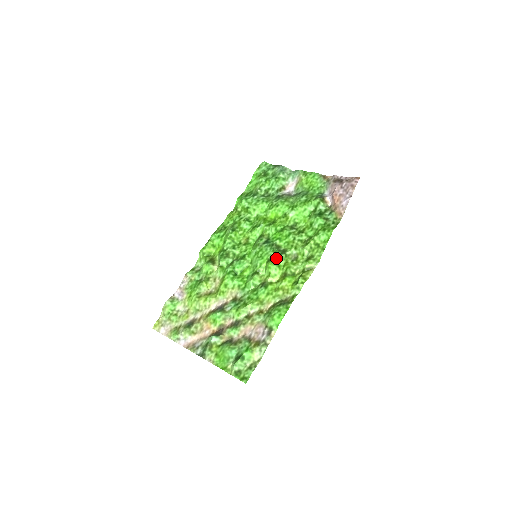
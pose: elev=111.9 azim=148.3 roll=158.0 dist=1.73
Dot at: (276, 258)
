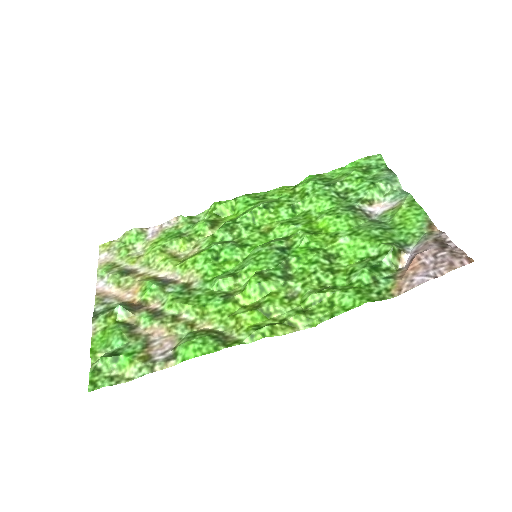
Dot at: (268, 277)
